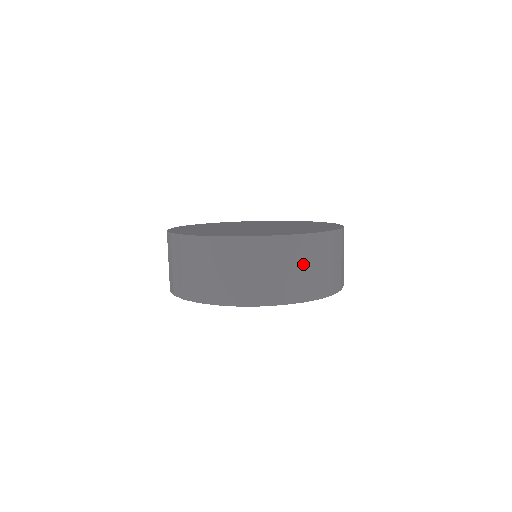
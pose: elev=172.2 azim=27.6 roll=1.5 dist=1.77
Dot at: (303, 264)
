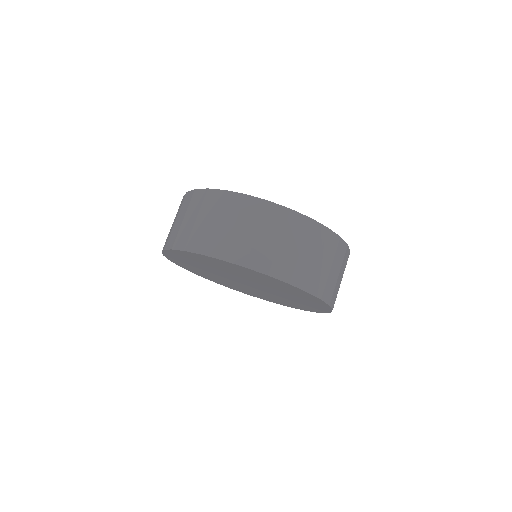
Dot at: (214, 217)
